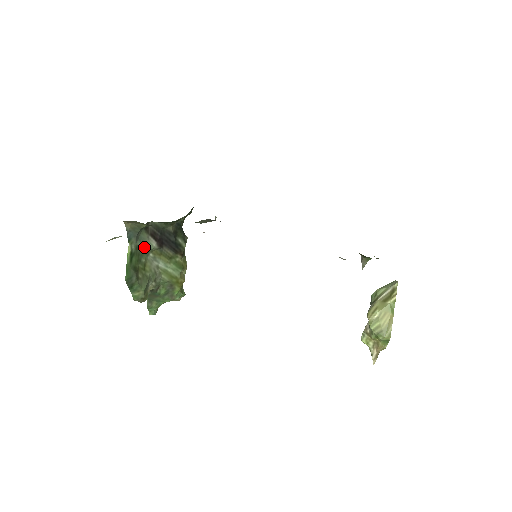
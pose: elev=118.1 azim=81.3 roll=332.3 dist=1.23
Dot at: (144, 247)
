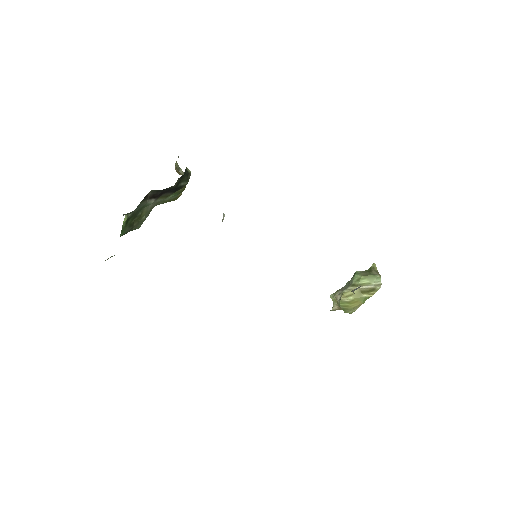
Dot at: (141, 207)
